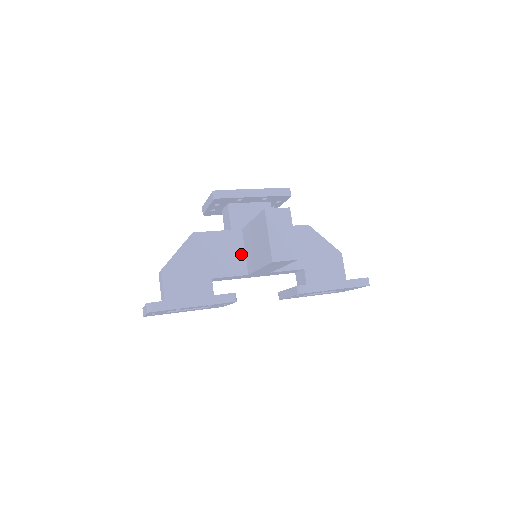
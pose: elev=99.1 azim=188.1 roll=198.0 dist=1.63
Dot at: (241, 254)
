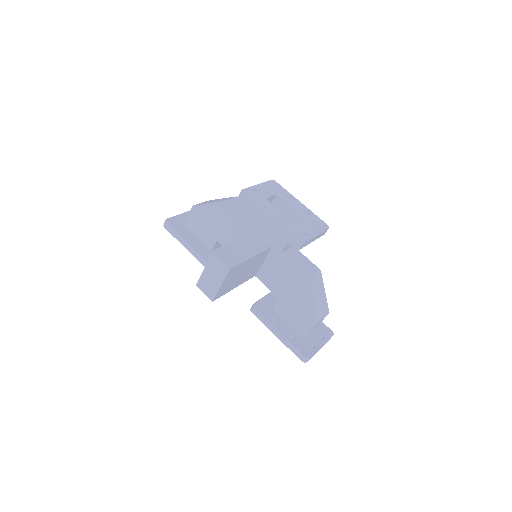
Dot at: occluded
